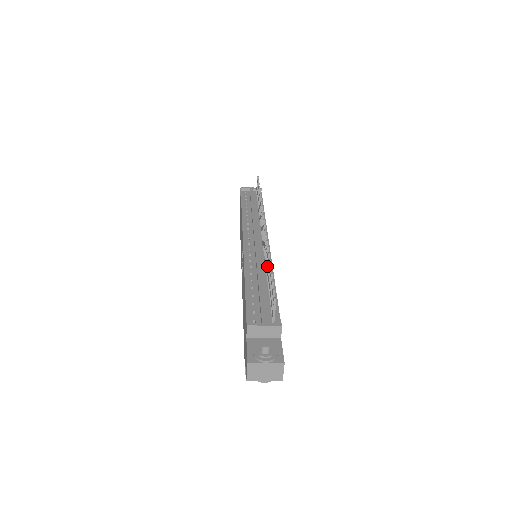
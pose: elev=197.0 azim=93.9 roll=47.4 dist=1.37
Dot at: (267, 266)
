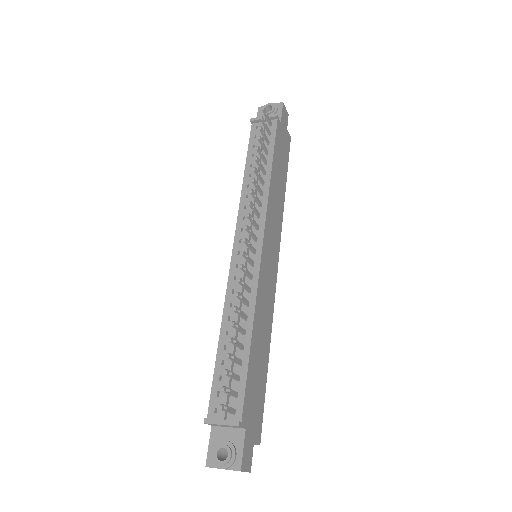
Dot at: (240, 316)
